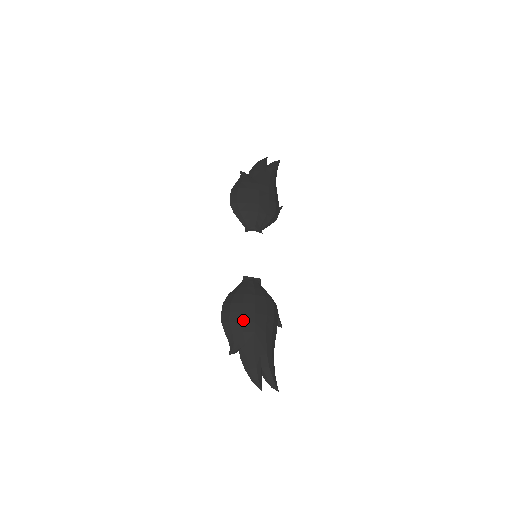
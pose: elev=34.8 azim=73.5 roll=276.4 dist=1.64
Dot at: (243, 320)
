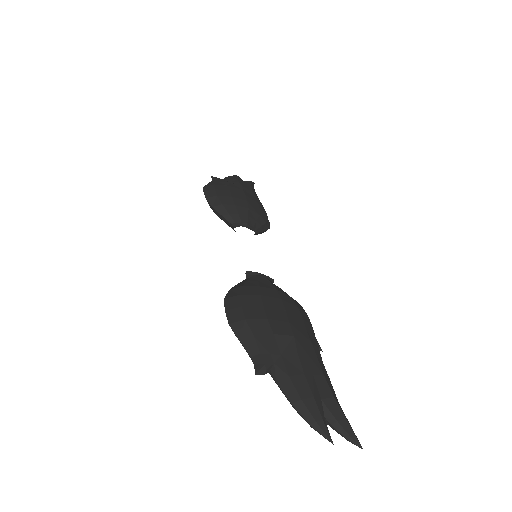
Dot at: (269, 317)
